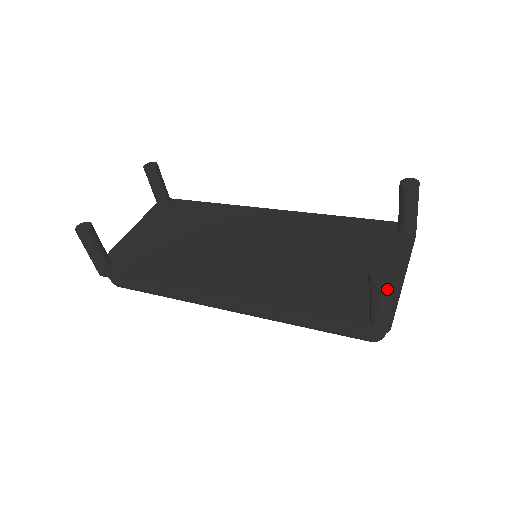
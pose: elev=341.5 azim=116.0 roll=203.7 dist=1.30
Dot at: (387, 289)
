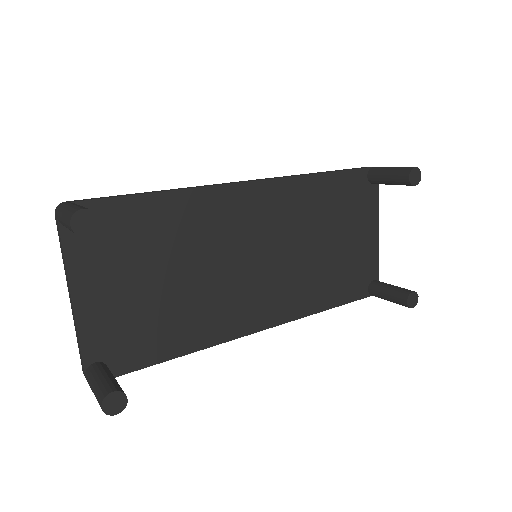
Dot at: occluded
